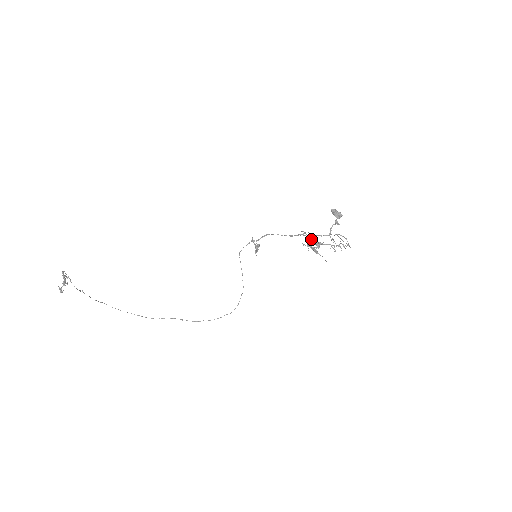
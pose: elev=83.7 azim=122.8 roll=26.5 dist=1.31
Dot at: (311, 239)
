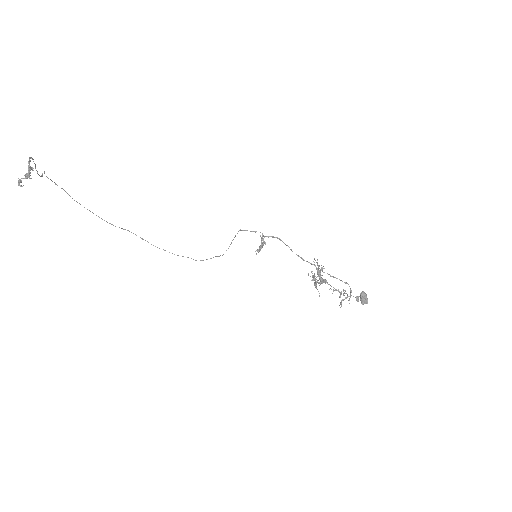
Dot at: (319, 273)
